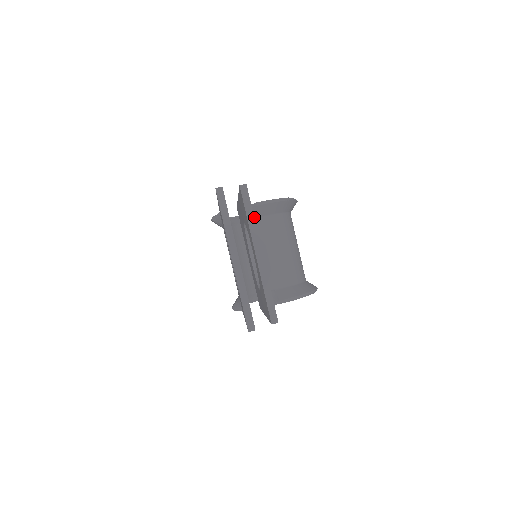
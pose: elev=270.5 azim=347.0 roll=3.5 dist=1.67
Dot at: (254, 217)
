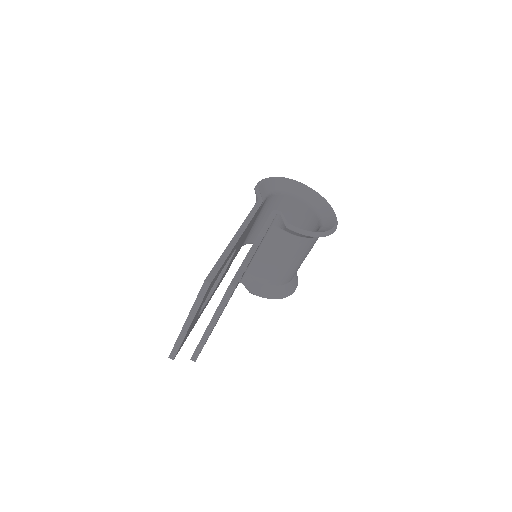
Dot at: (280, 227)
